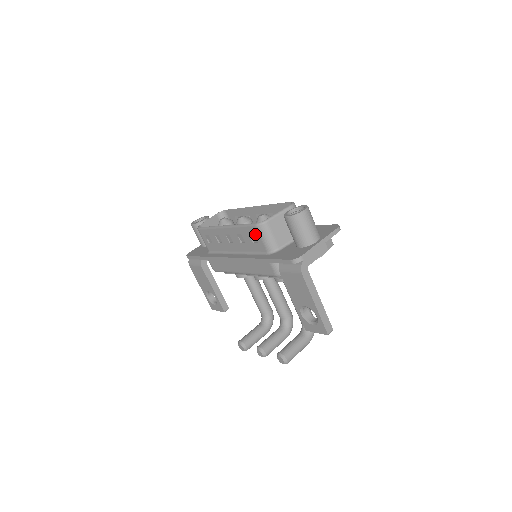
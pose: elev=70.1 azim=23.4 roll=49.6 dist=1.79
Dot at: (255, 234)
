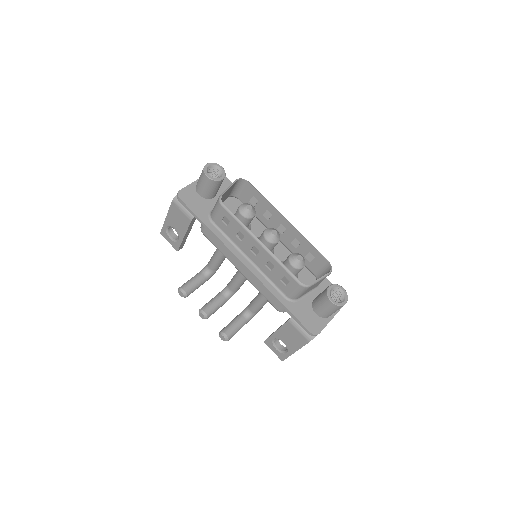
Dot at: (291, 284)
